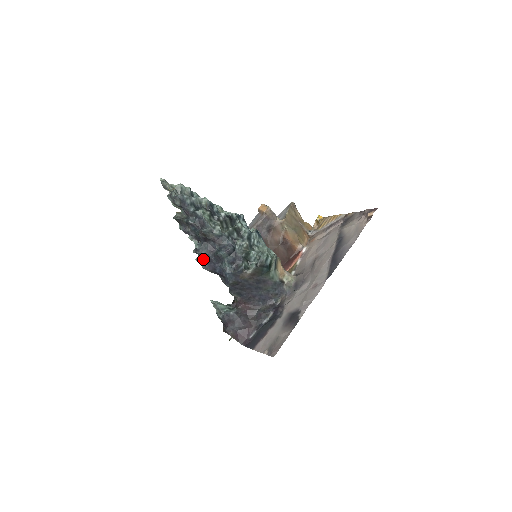
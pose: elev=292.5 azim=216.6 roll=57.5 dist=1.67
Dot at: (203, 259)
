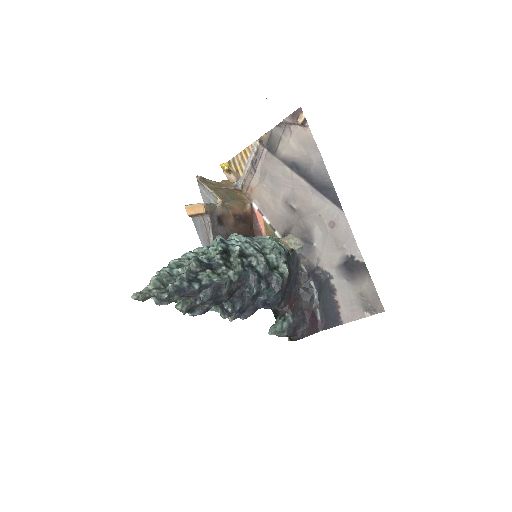
Dot at: (237, 313)
